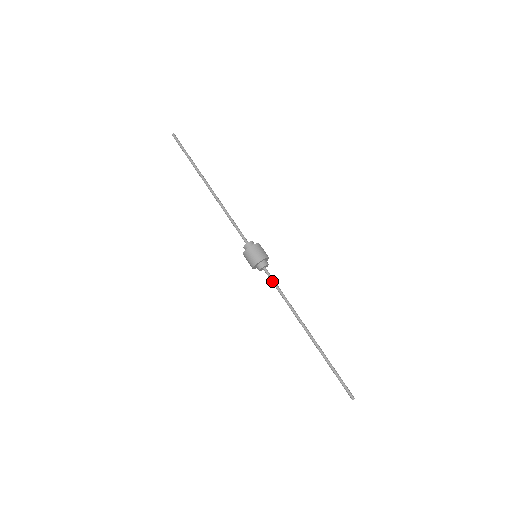
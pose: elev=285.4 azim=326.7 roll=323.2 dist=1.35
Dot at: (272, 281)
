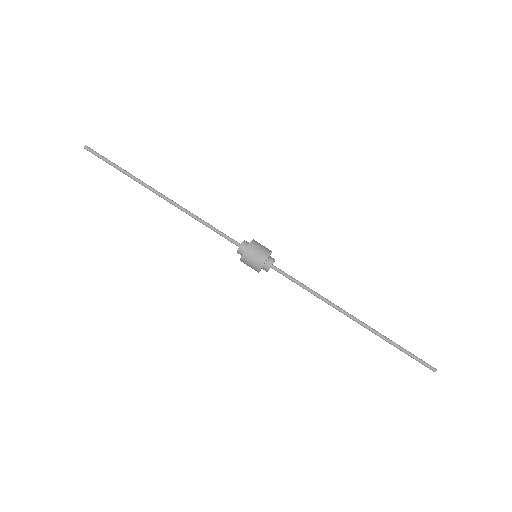
Dot at: (288, 278)
